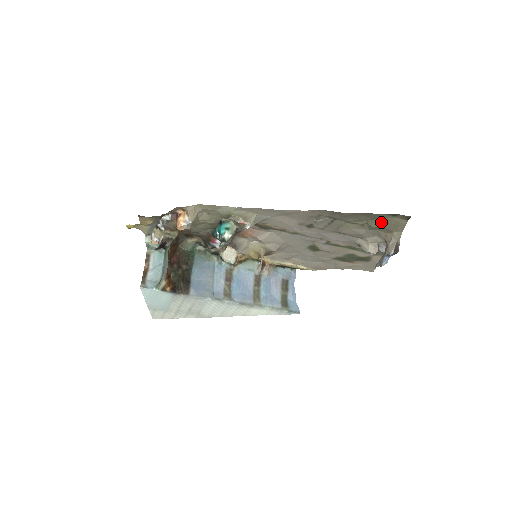
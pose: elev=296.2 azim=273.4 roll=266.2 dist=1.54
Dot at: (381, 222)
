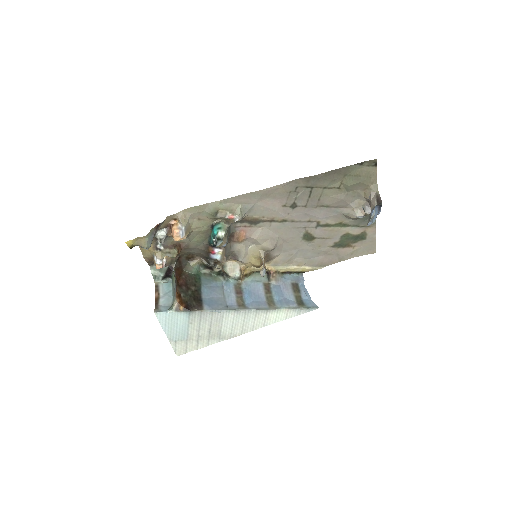
Dot at: (353, 177)
